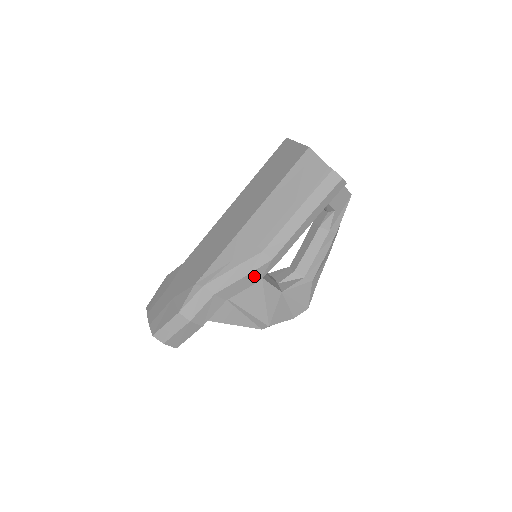
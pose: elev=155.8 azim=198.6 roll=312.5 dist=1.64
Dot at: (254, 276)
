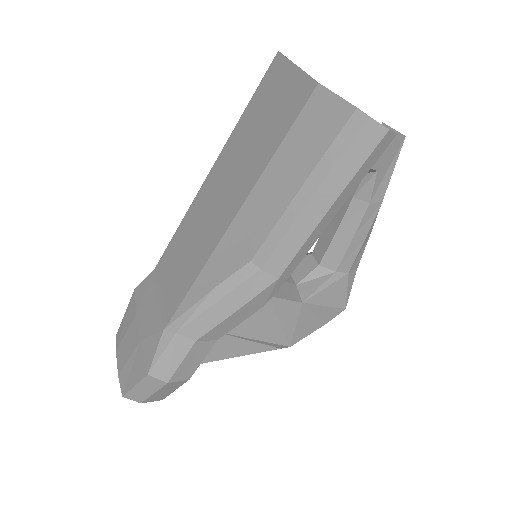
Dot at: (253, 304)
